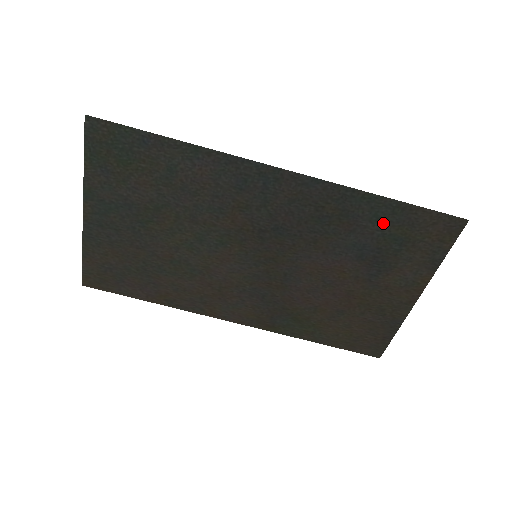
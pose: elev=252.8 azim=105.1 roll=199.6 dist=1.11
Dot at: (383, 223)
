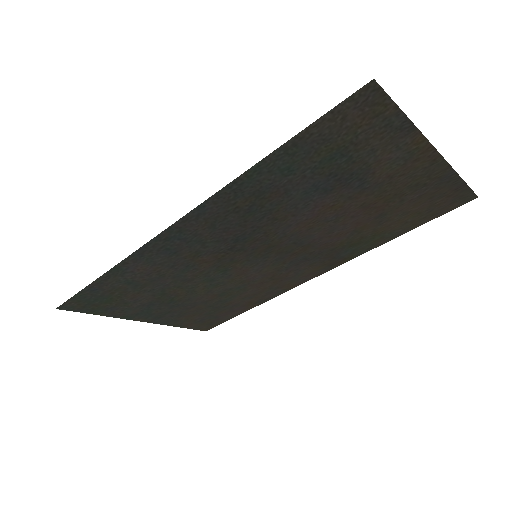
Dot at: (298, 166)
